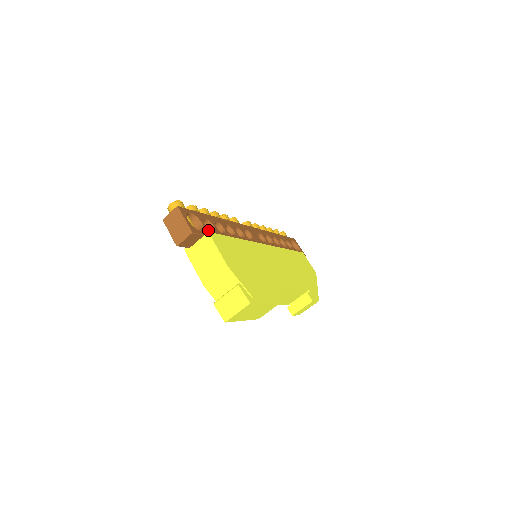
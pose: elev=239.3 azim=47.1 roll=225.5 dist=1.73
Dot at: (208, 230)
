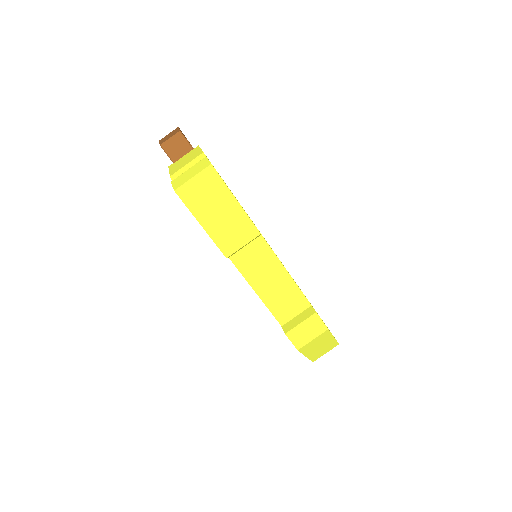
Dot at: occluded
